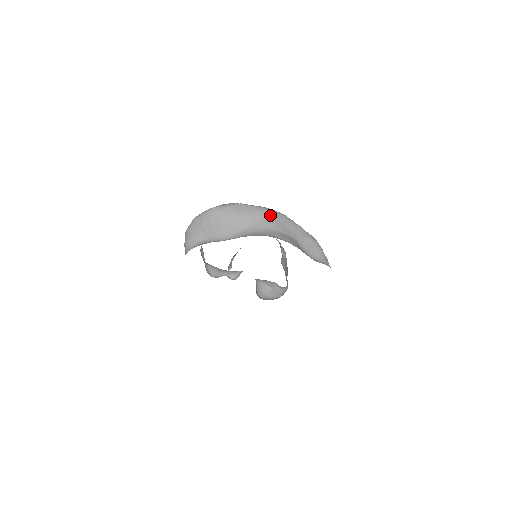
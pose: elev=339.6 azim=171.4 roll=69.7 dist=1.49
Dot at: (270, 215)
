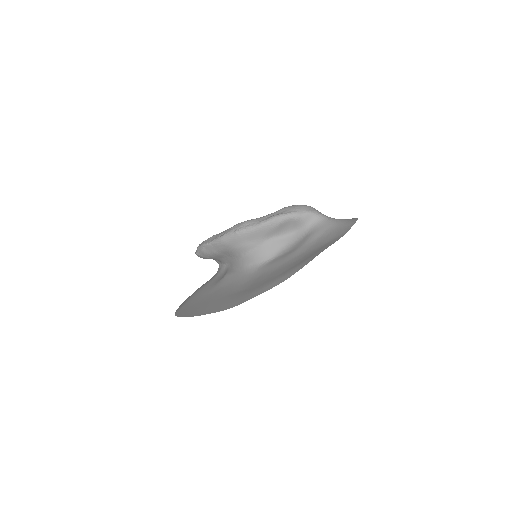
Dot at: (231, 243)
